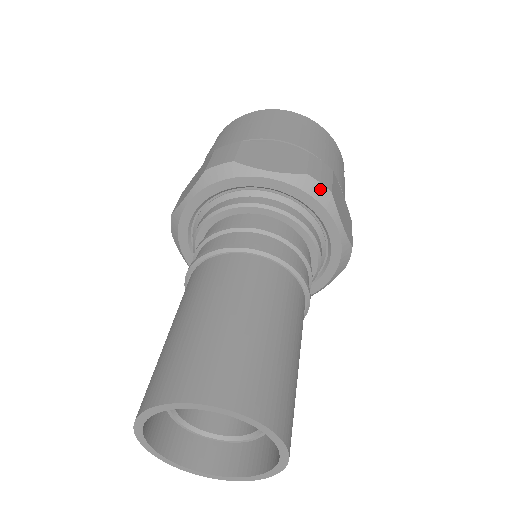
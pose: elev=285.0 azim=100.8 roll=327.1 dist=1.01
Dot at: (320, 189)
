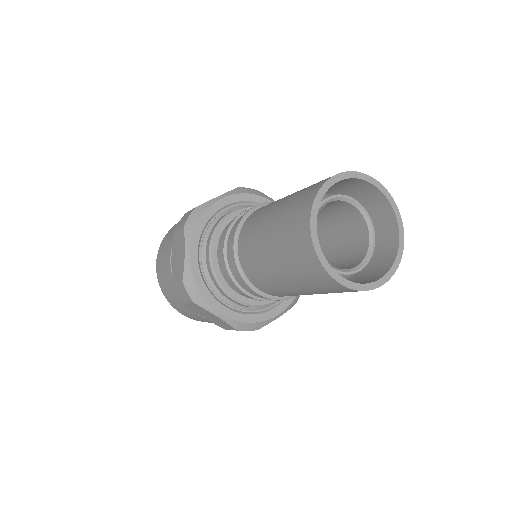
Dot at: (251, 190)
